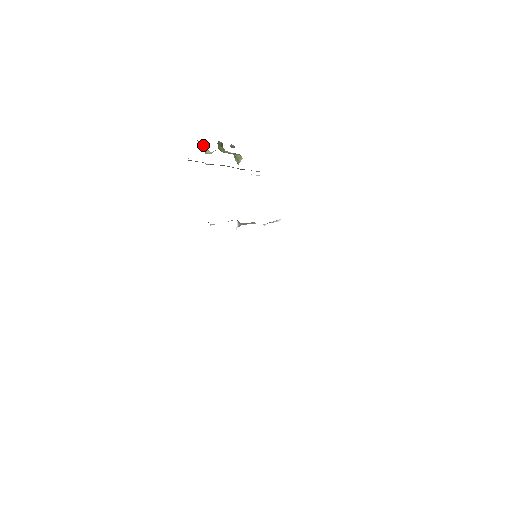
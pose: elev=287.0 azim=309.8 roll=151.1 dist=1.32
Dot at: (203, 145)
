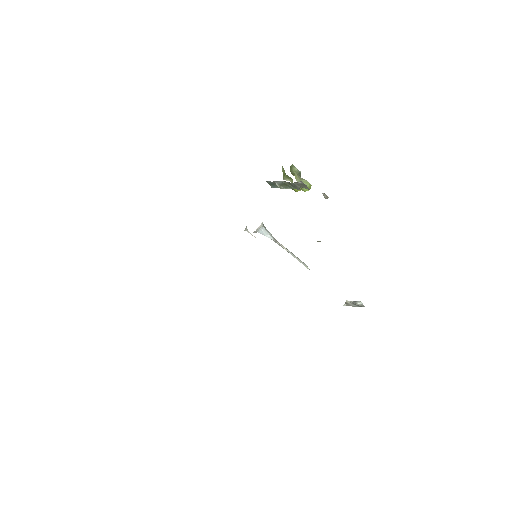
Dot at: (289, 177)
